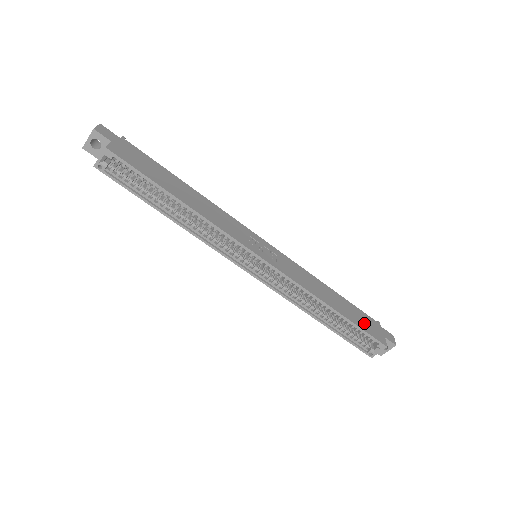
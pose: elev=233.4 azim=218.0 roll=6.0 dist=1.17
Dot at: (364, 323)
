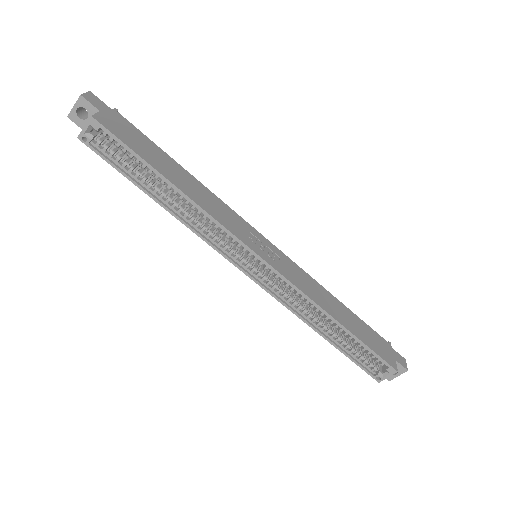
Dot at: (373, 342)
